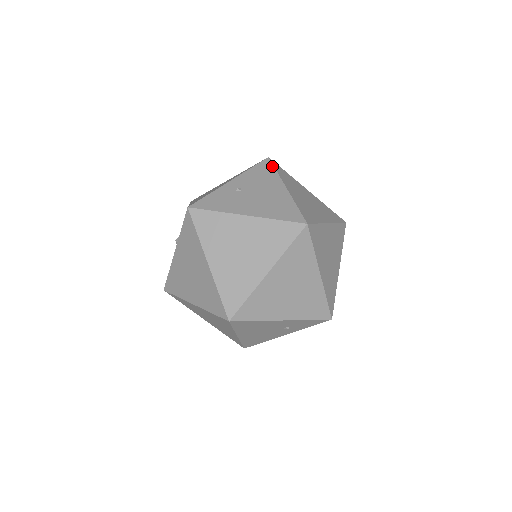
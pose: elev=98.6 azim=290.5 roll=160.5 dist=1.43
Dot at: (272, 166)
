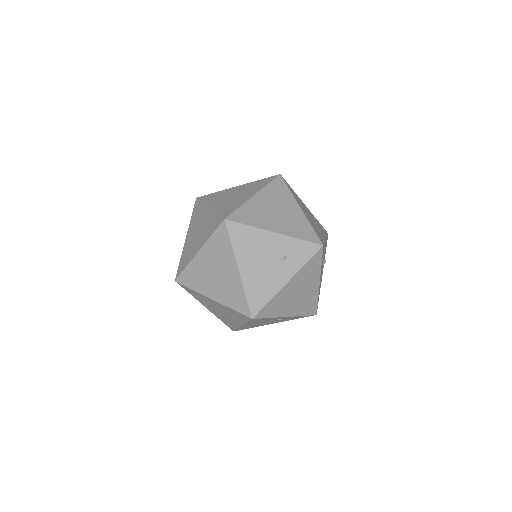
Dot at: occluded
